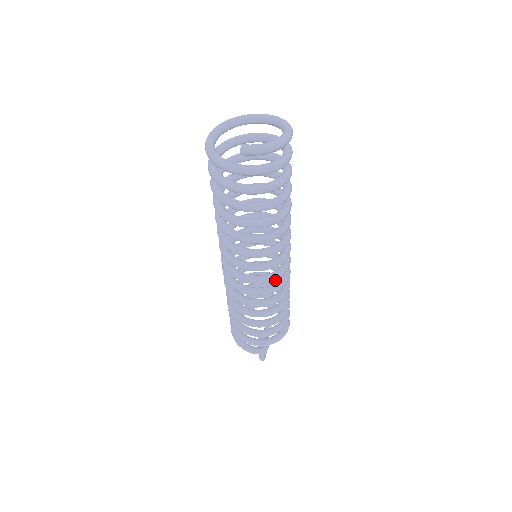
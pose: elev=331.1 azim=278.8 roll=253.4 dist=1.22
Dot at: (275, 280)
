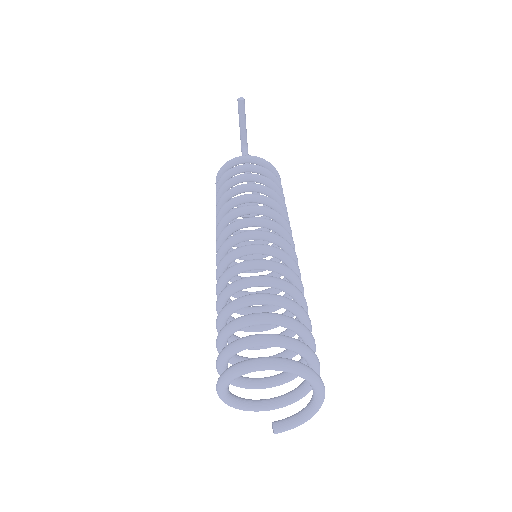
Dot at: occluded
